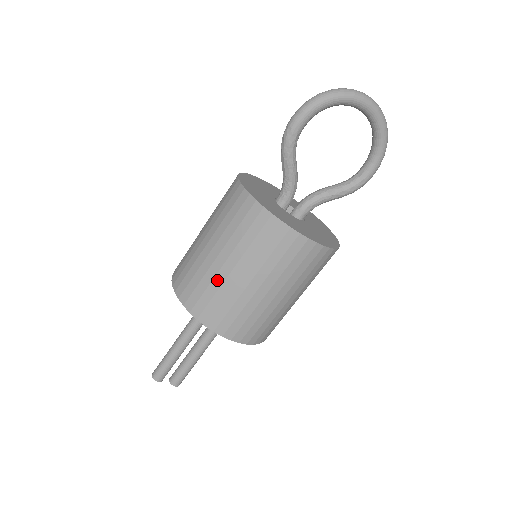
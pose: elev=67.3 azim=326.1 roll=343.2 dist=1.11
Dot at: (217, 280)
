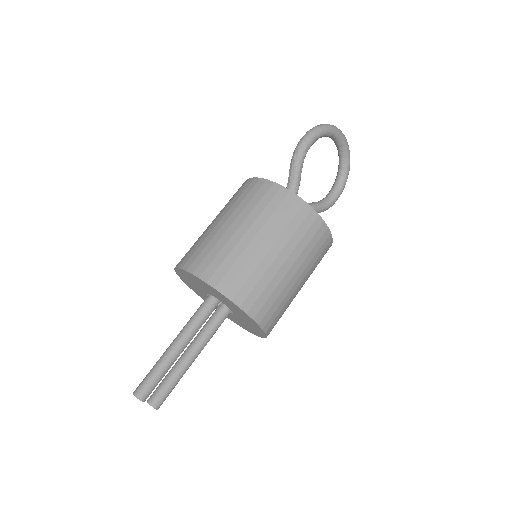
Dot at: (254, 260)
